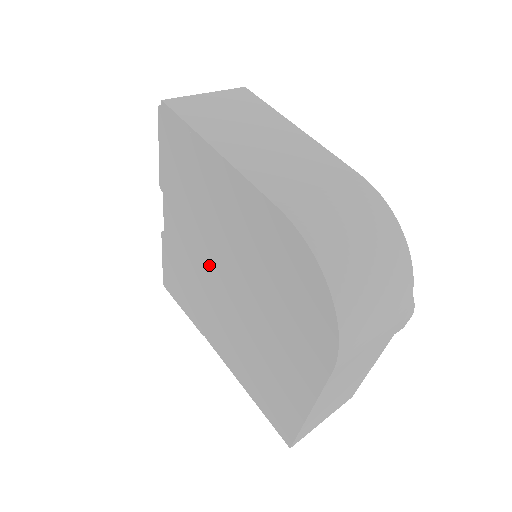
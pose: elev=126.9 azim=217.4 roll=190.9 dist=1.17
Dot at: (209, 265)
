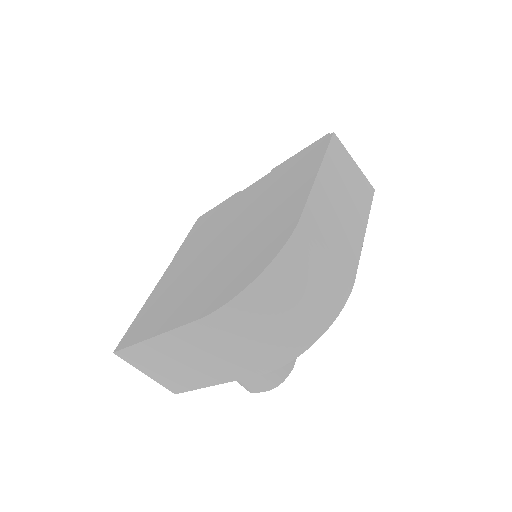
Dot at: (233, 223)
